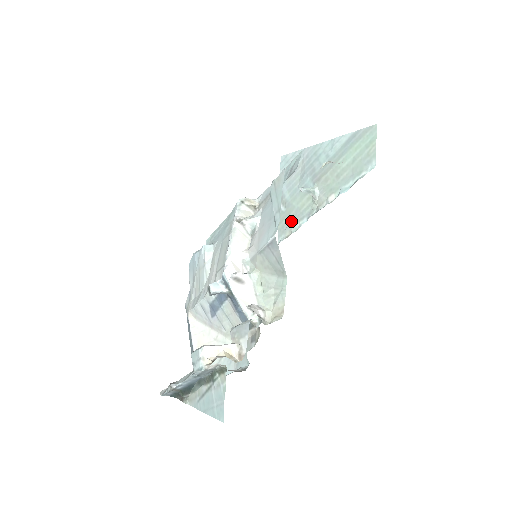
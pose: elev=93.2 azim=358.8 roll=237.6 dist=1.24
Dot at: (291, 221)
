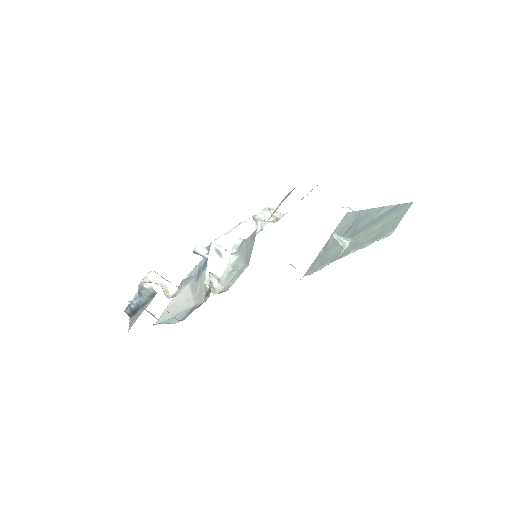
Dot at: (320, 263)
